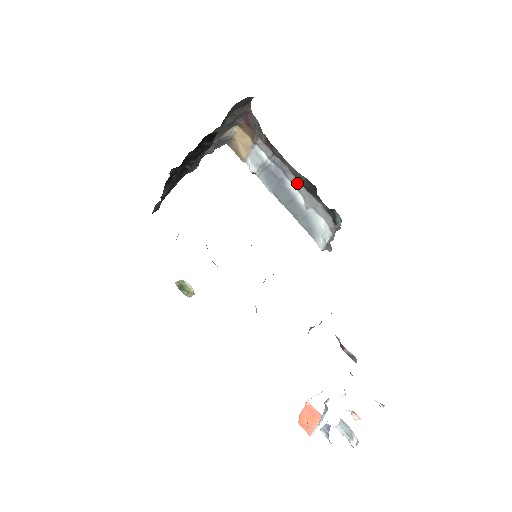
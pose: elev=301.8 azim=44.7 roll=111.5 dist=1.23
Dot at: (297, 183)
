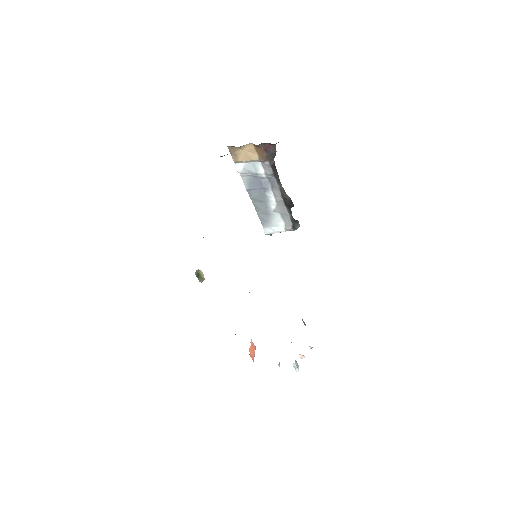
Dot at: (279, 197)
